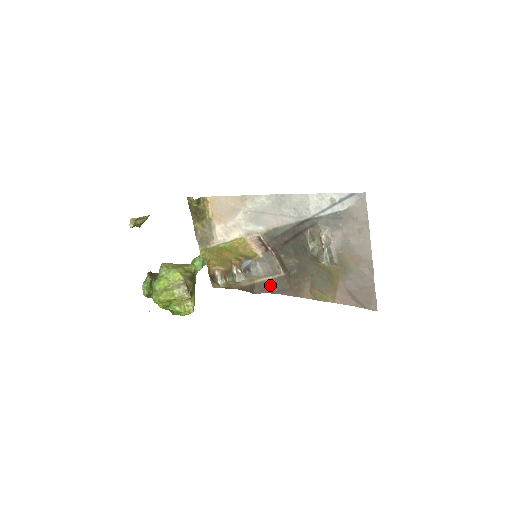
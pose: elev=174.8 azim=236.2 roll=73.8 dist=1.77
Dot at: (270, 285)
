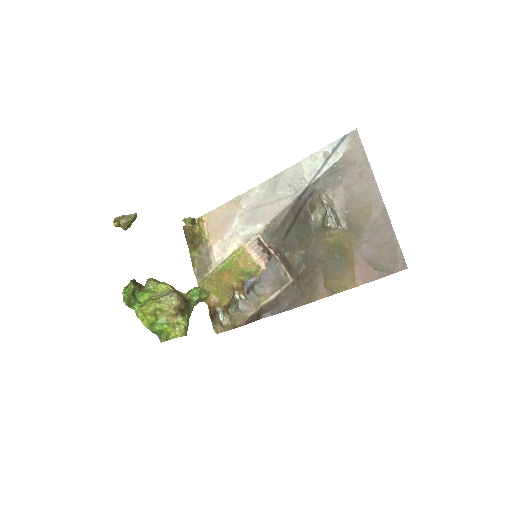
Dot at: (279, 302)
